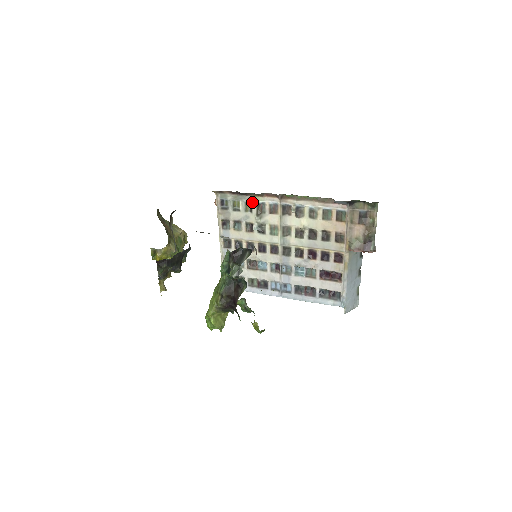
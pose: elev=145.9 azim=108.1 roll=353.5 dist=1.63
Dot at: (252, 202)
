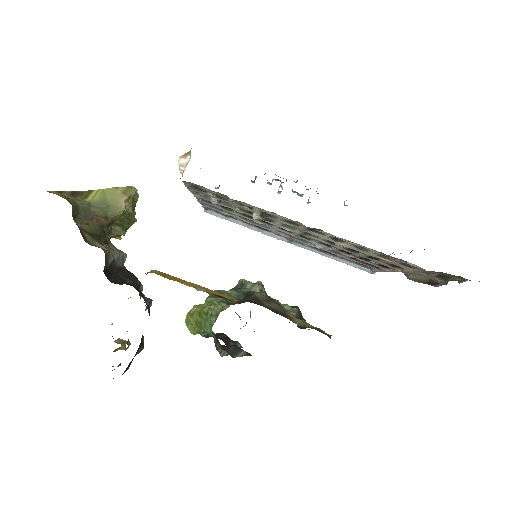
Dot at: (253, 206)
